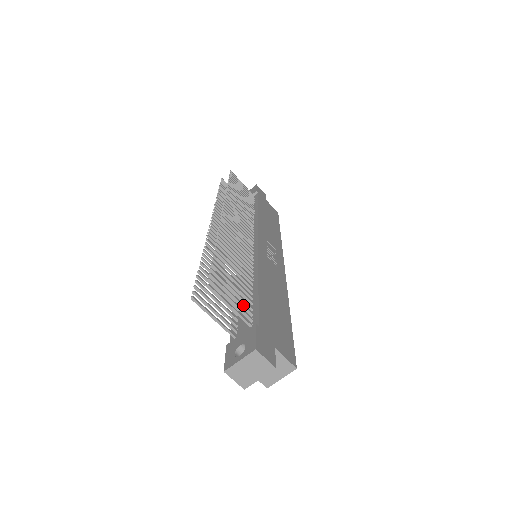
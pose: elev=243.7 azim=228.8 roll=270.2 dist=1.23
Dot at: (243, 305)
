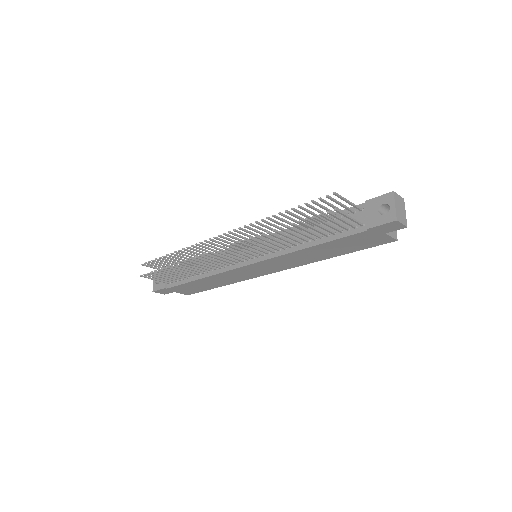
Dot at: (341, 210)
